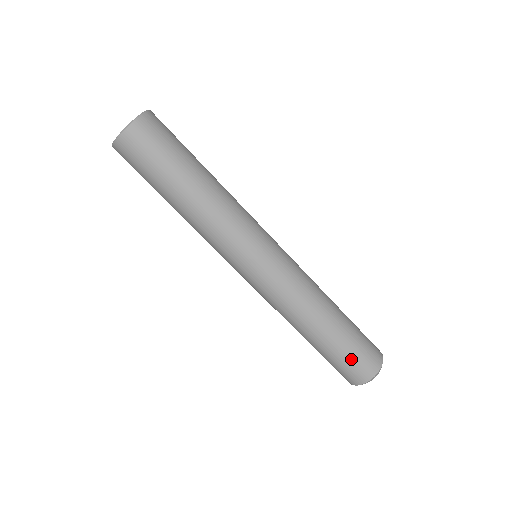
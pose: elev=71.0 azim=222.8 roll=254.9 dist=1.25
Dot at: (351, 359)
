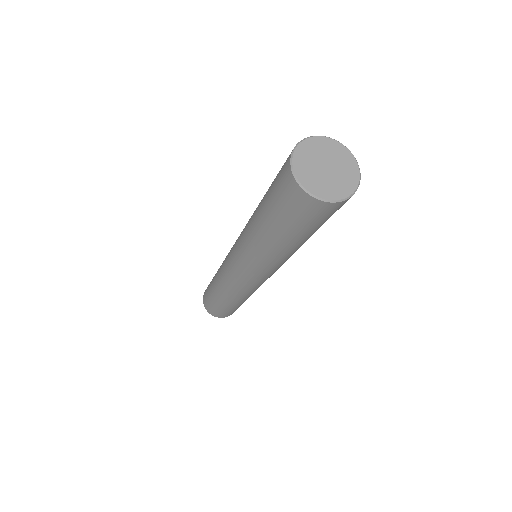
Dot at: (214, 307)
